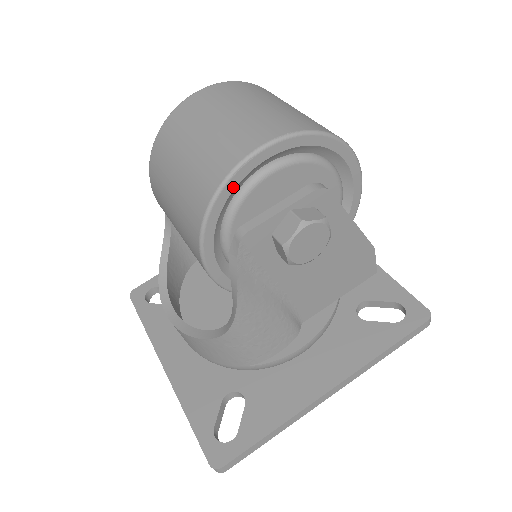
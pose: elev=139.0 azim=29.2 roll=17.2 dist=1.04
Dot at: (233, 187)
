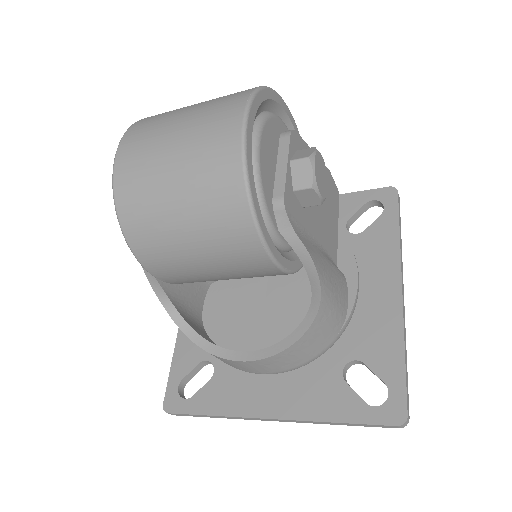
Dot at: (251, 166)
